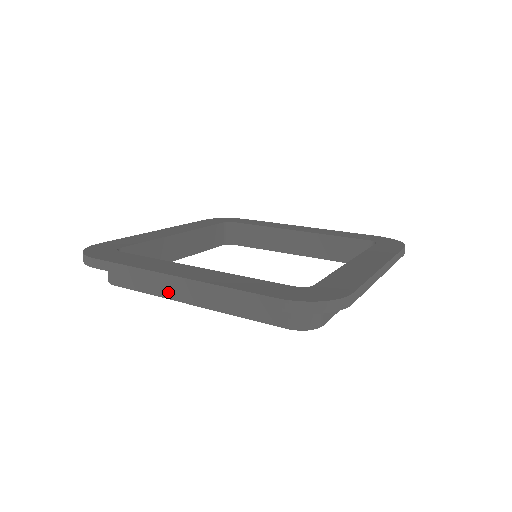
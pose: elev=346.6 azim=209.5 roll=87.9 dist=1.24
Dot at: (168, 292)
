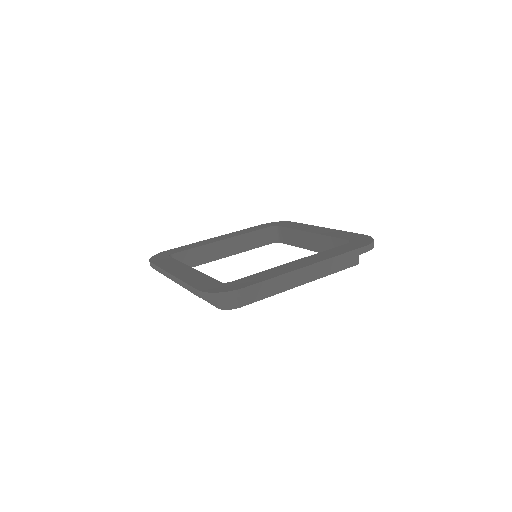
Dot at: occluded
